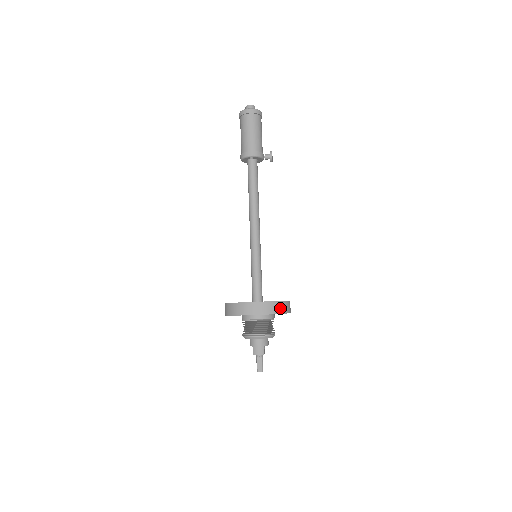
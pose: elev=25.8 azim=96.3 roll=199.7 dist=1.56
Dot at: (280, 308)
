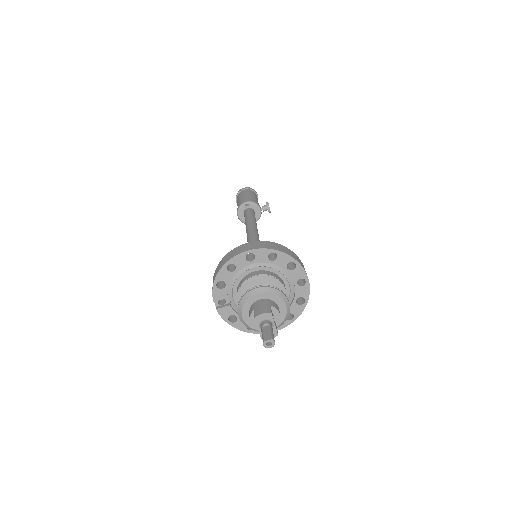
Dot at: (286, 251)
